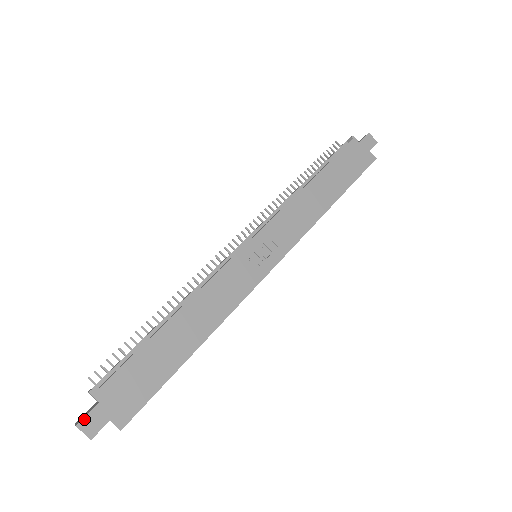
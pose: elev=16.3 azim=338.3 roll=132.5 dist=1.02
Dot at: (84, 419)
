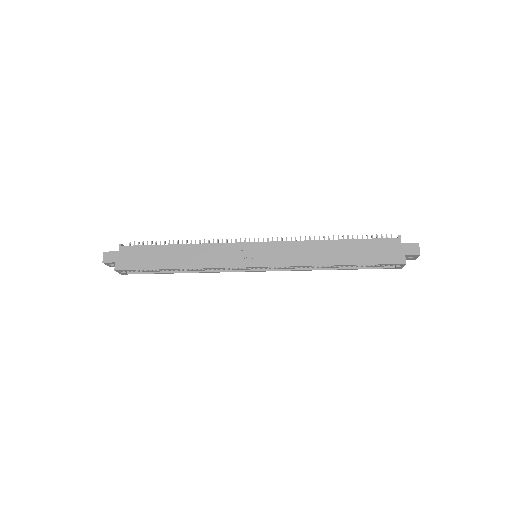
Dot at: (108, 252)
